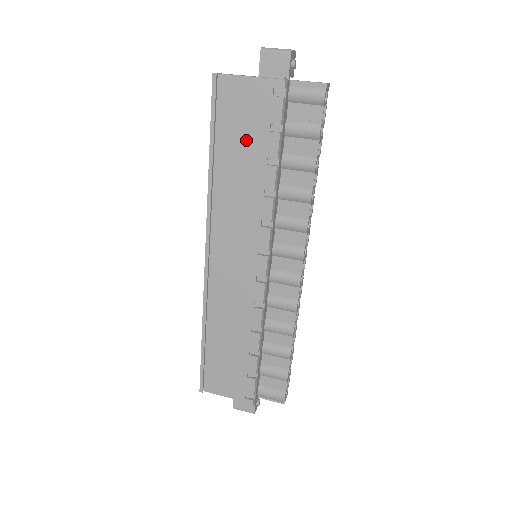
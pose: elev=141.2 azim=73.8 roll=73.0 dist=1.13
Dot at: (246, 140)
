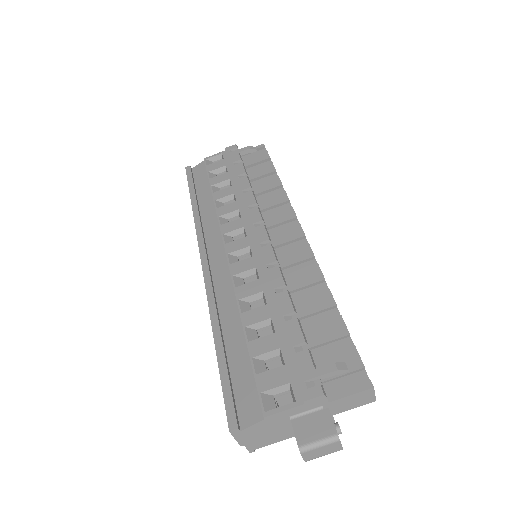
Dot at: occluded
